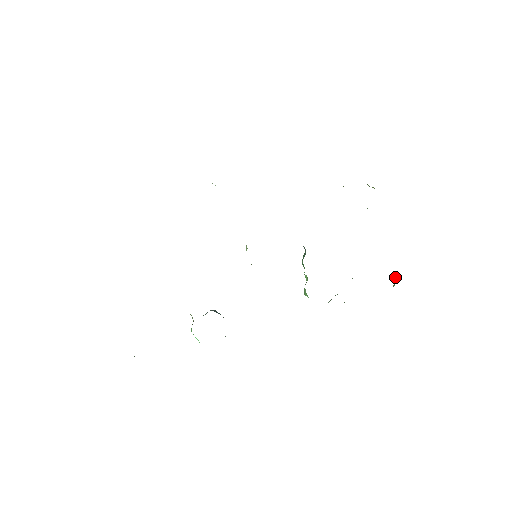
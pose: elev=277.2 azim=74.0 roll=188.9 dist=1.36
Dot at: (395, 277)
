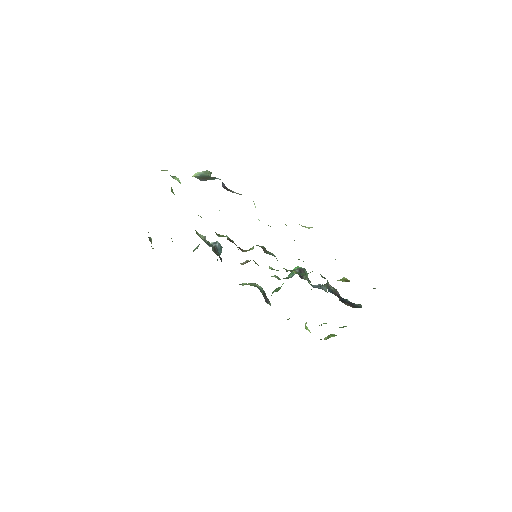
Dot at: (330, 336)
